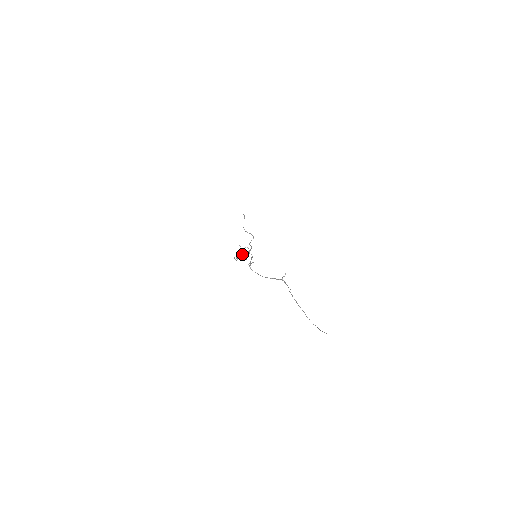
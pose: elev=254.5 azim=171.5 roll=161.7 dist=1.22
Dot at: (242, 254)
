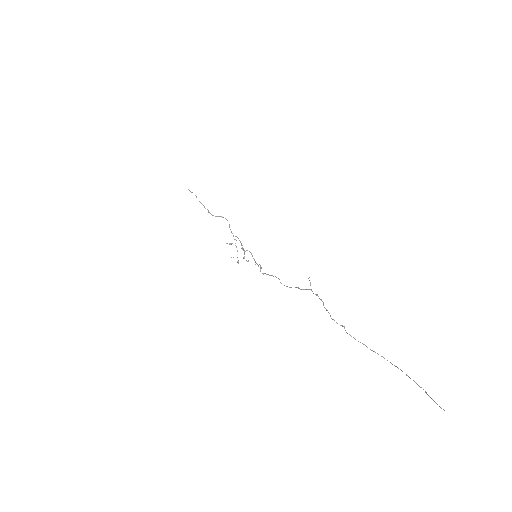
Dot at: occluded
